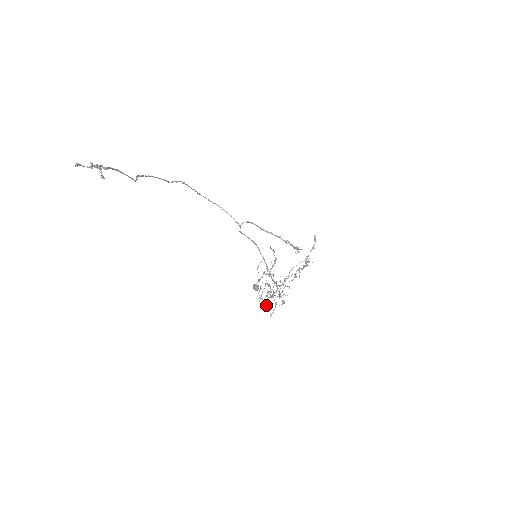
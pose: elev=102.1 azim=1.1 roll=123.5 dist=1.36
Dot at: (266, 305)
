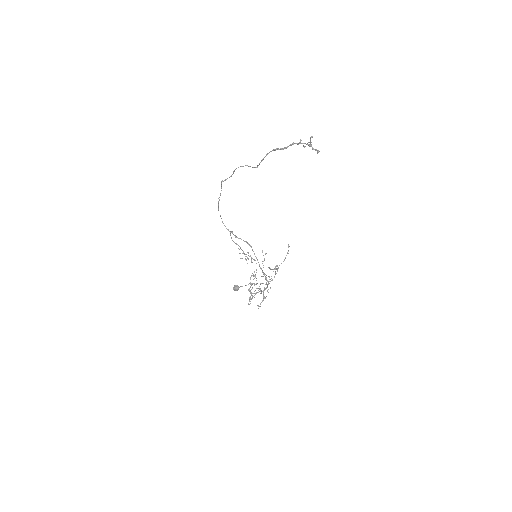
Dot at: occluded
